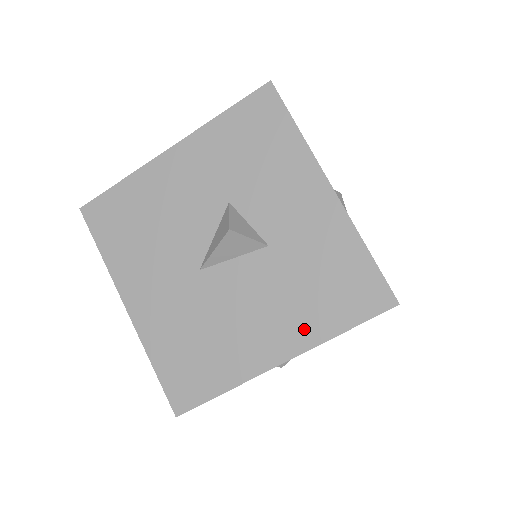
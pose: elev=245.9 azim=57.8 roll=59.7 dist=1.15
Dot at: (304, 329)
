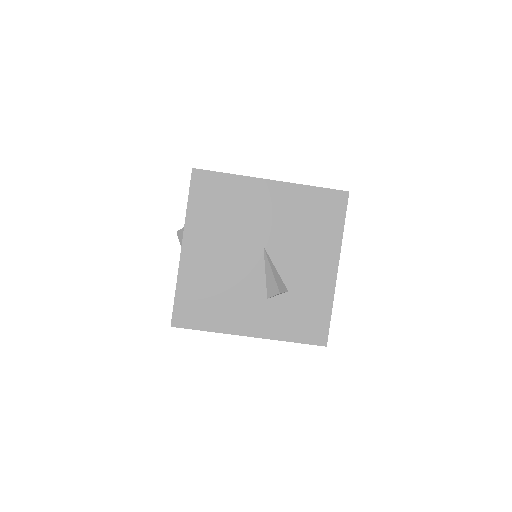
Dot at: occluded
